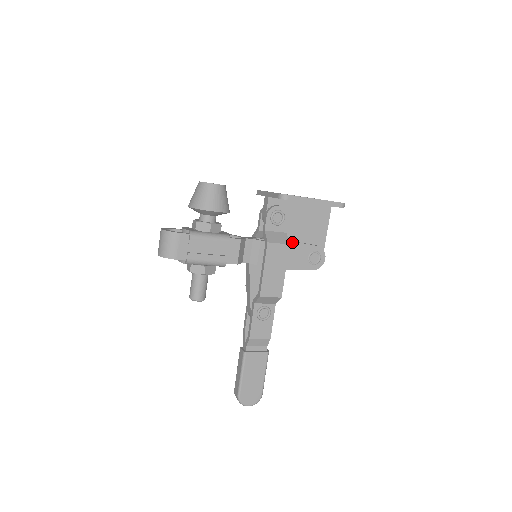
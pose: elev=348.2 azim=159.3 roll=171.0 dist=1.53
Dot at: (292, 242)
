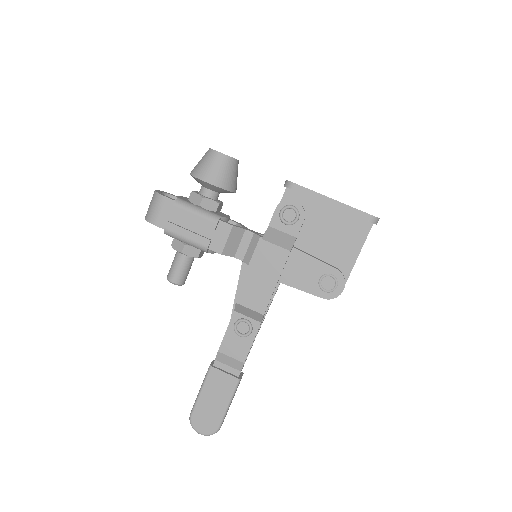
Dot at: (301, 252)
